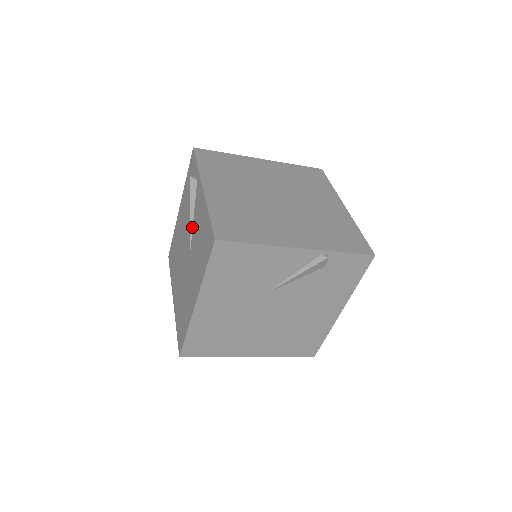
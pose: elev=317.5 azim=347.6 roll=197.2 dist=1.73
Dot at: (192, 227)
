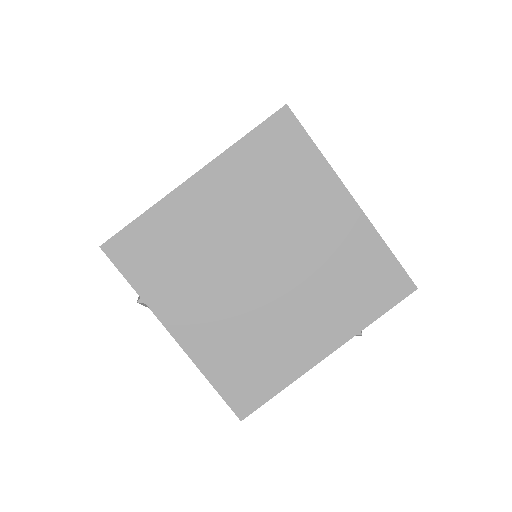
Dot at: occluded
